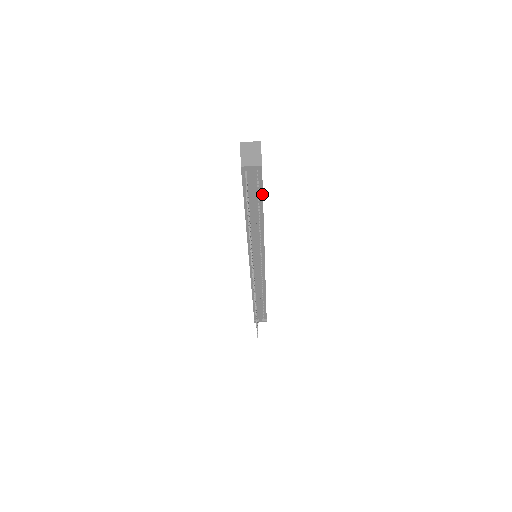
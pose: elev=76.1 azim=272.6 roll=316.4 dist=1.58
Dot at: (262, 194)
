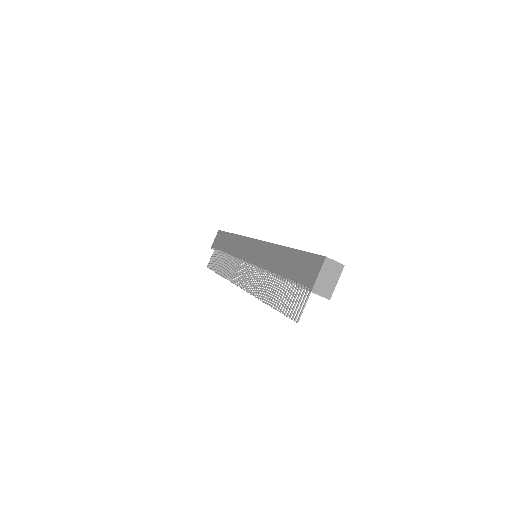
Dot at: occluded
